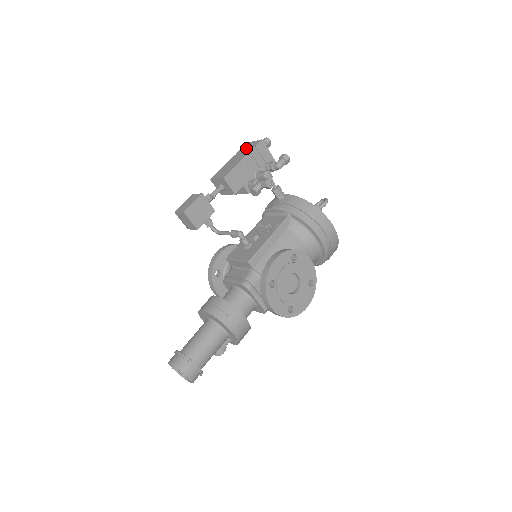
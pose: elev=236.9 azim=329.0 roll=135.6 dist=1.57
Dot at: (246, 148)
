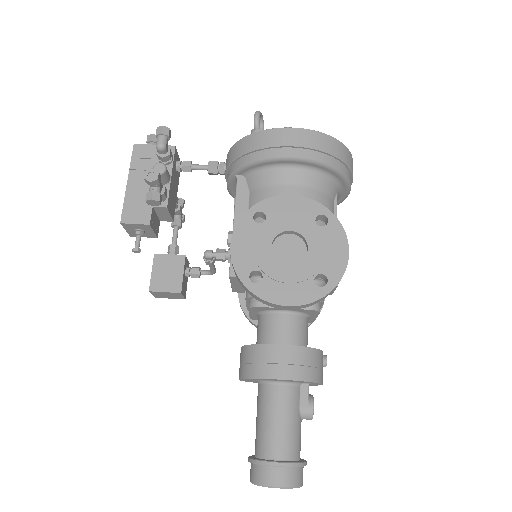
Dot at: occluded
